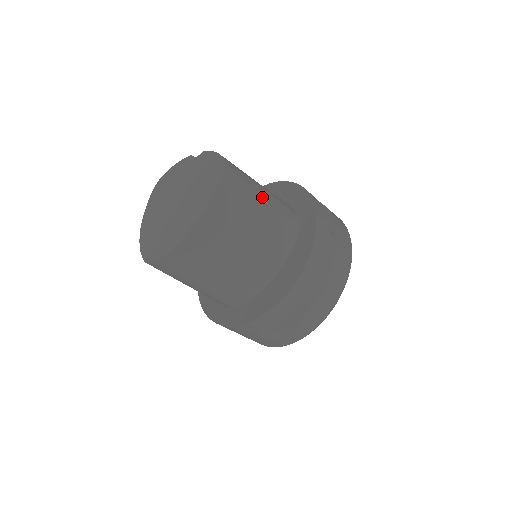
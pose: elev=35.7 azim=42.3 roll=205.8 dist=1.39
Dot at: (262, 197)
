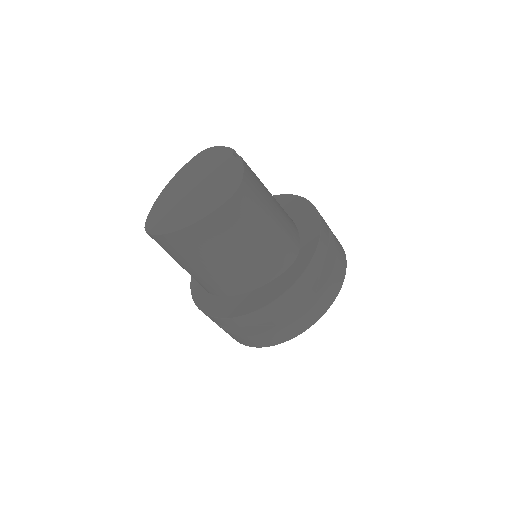
Dot at: (263, 229)
